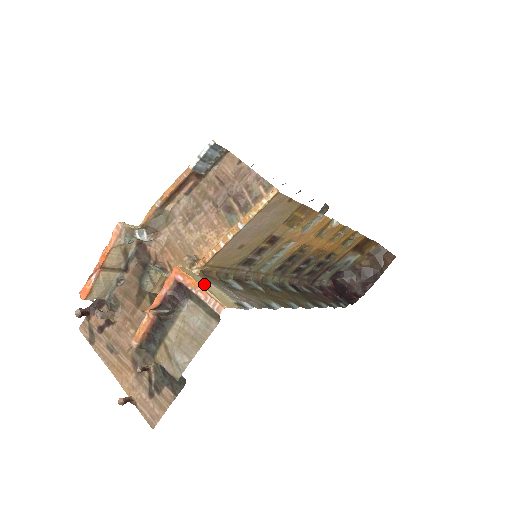
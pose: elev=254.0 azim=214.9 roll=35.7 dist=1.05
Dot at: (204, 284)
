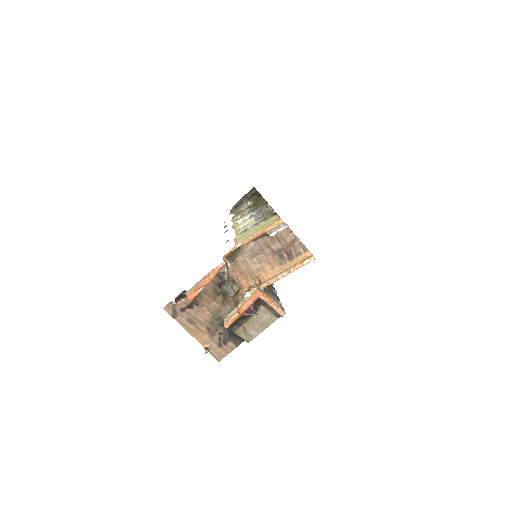
Dot at: (270, 298)
